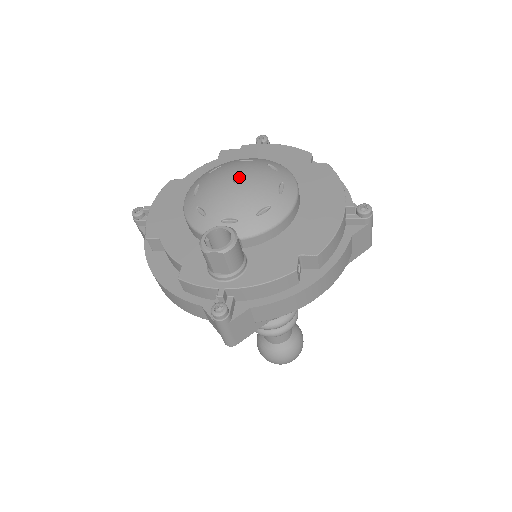
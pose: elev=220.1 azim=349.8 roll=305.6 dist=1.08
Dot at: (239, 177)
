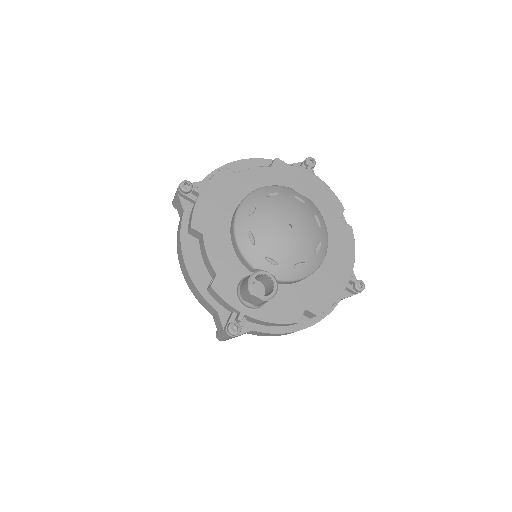
Dot at: (293, 224)
